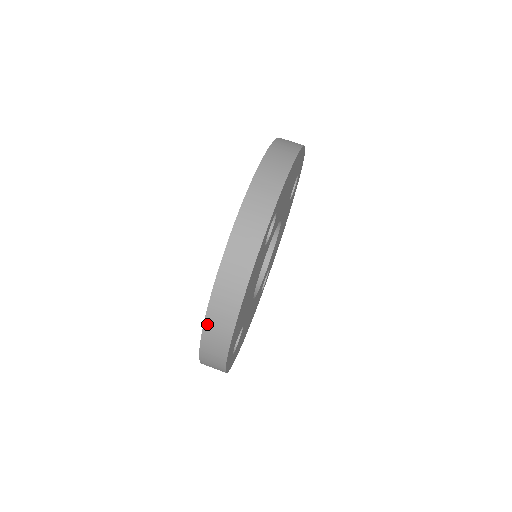
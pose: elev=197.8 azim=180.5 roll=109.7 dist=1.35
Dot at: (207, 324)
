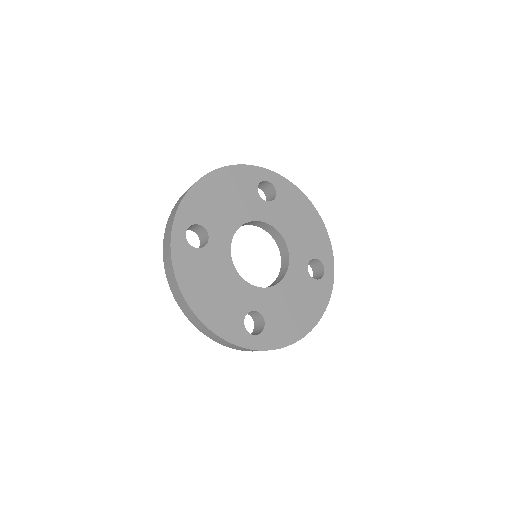
Dot at: (188, 317)
